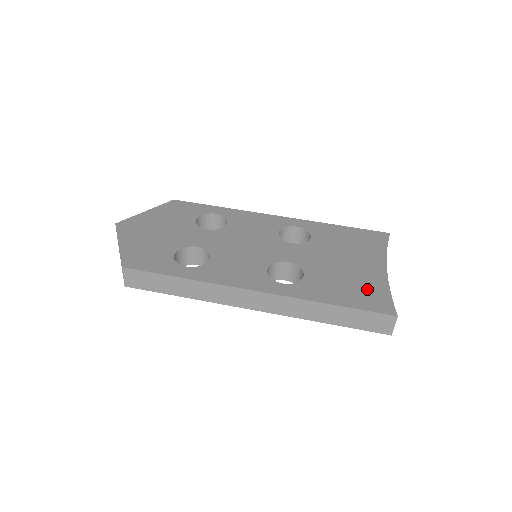
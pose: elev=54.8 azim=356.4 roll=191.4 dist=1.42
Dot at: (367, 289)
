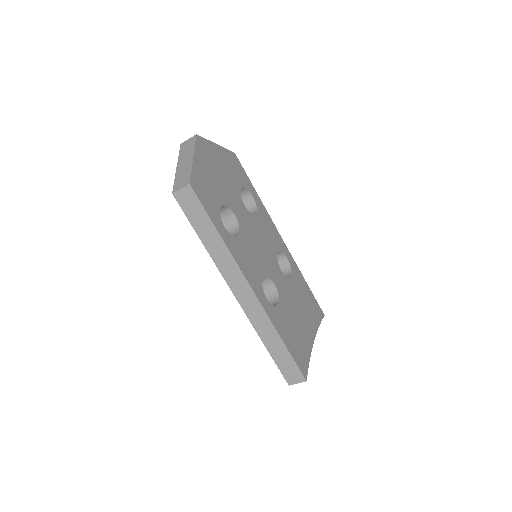
Dot at: (301, 347)
